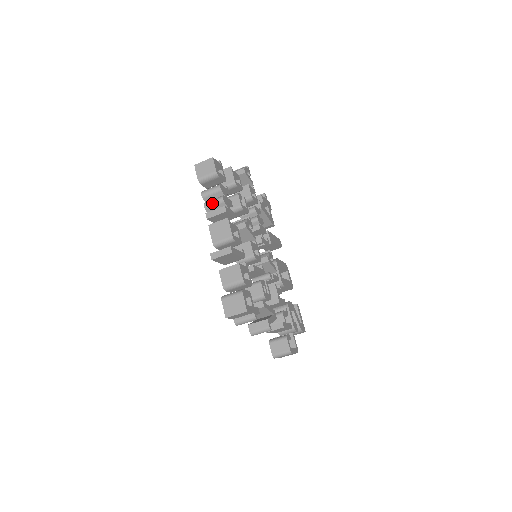
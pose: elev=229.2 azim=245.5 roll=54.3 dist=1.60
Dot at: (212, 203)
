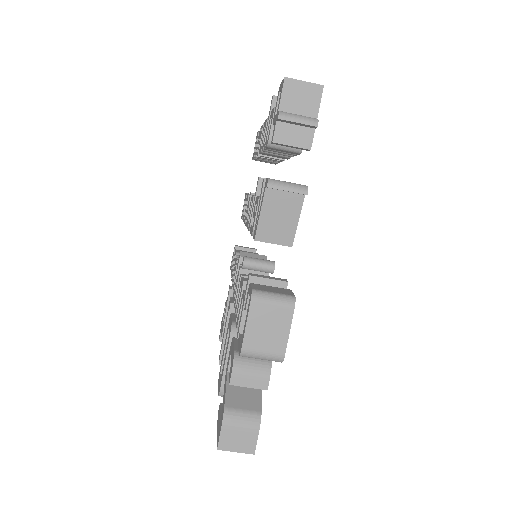
Dot at: occluded
